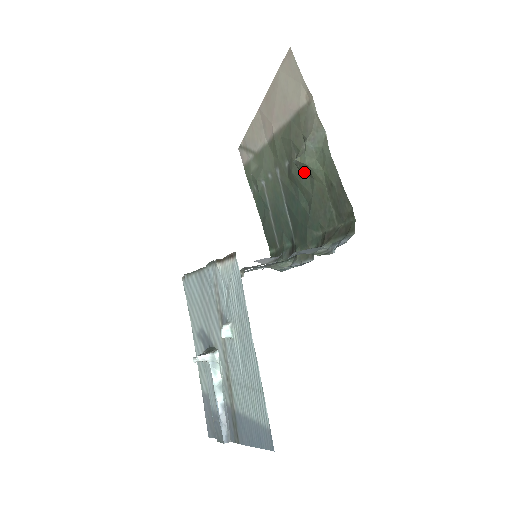
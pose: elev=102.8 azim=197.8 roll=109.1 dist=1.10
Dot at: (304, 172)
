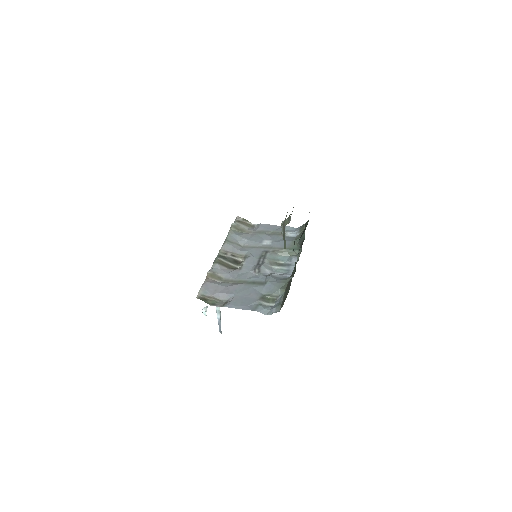
Dot at: occluded
